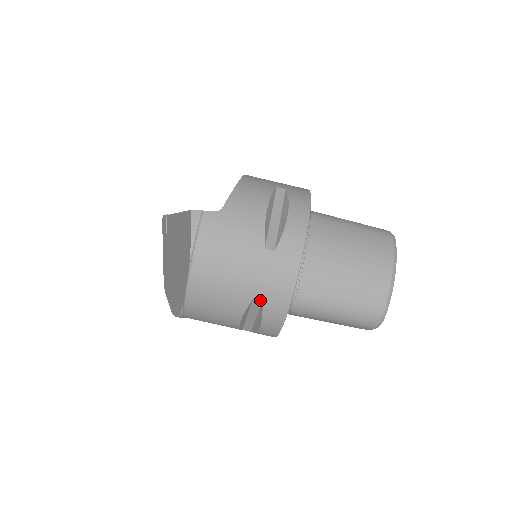
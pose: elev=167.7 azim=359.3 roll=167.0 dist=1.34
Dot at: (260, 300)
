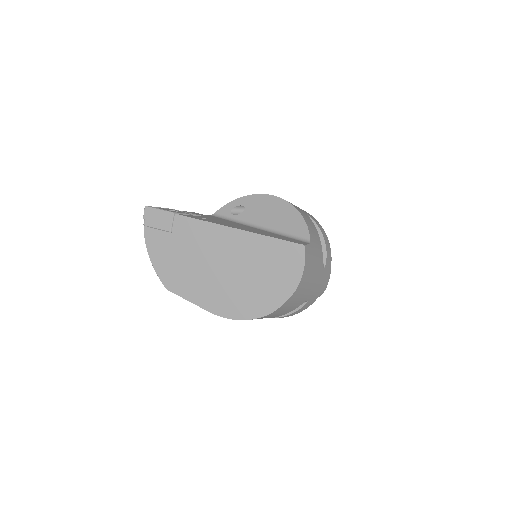
Dot at: (308, 301)
